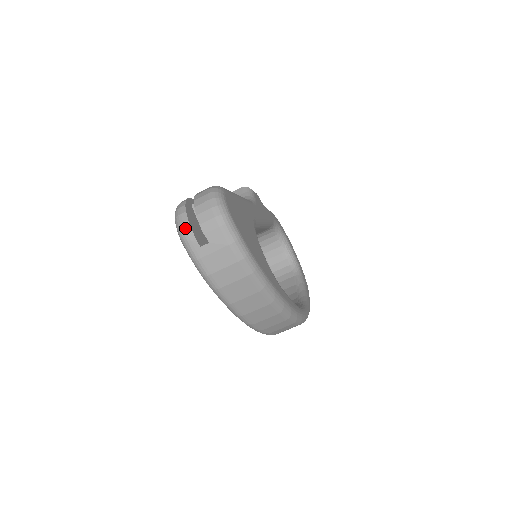
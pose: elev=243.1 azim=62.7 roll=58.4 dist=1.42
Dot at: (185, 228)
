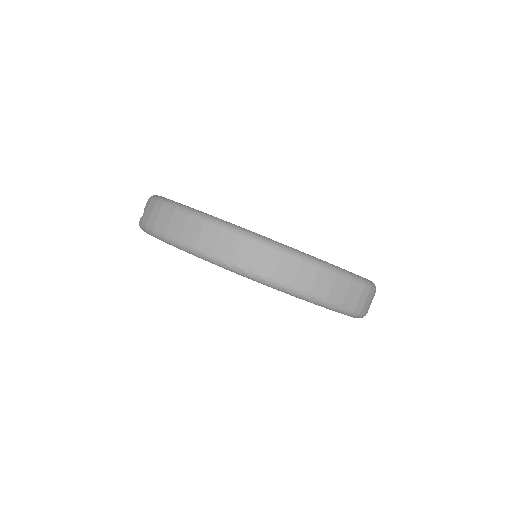
Dot at: occluded
